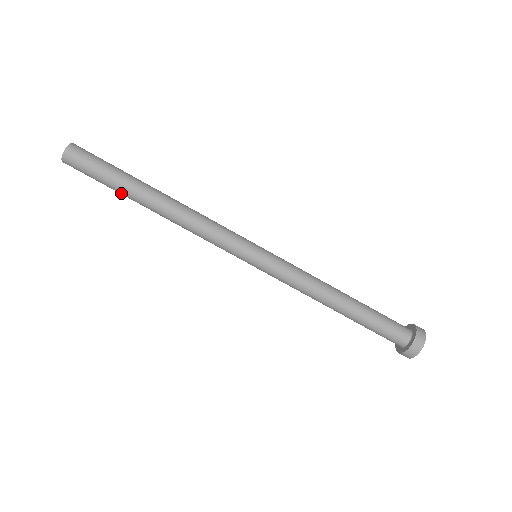
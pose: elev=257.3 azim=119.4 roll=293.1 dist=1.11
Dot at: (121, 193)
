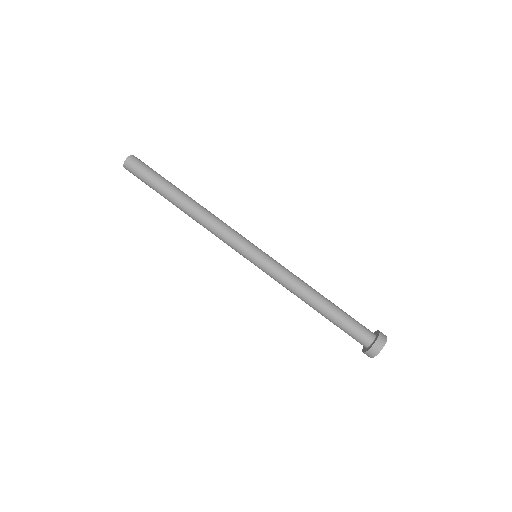
Dot at: (165, 188)
